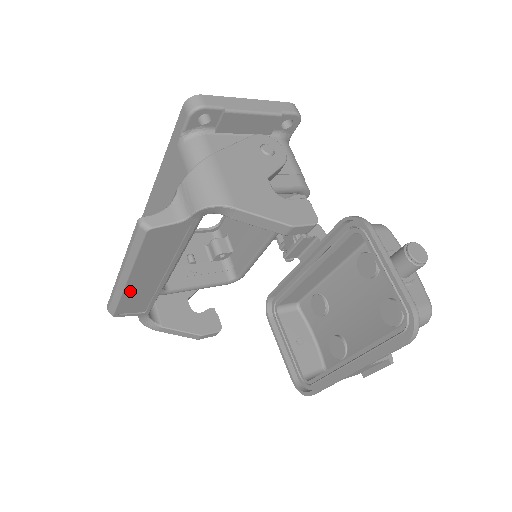
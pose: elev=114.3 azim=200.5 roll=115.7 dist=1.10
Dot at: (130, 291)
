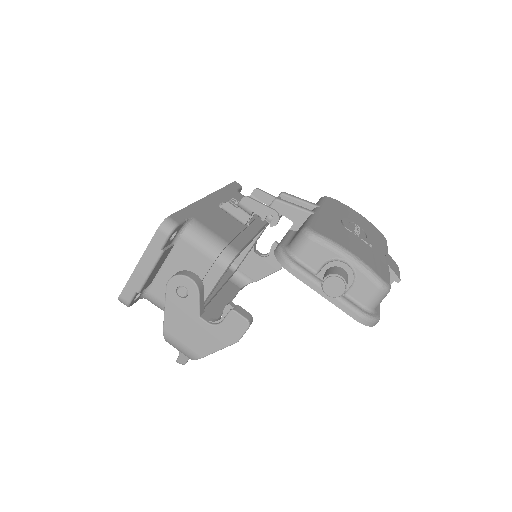
Dot at: occluded
